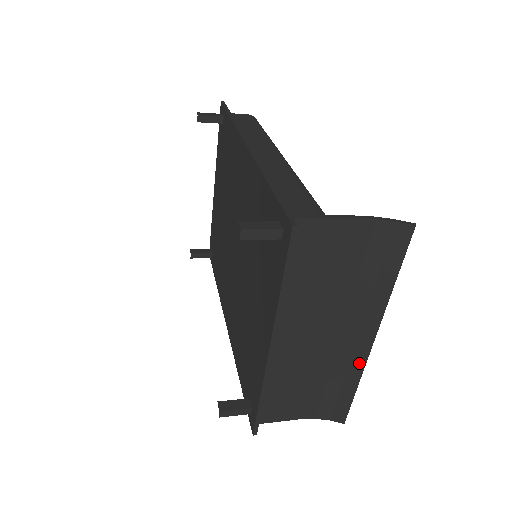
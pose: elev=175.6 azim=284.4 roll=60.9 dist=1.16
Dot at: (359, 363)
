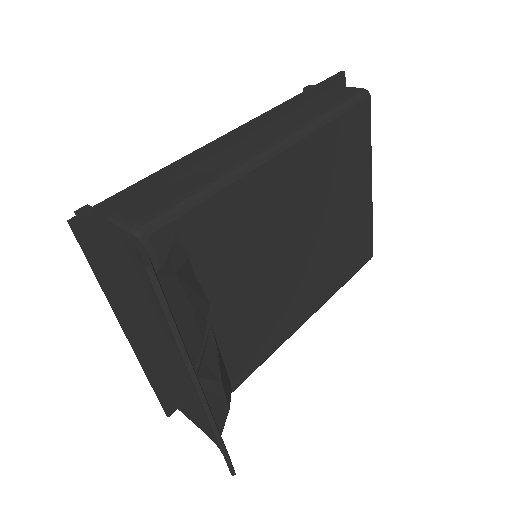
Dot at: occluded
